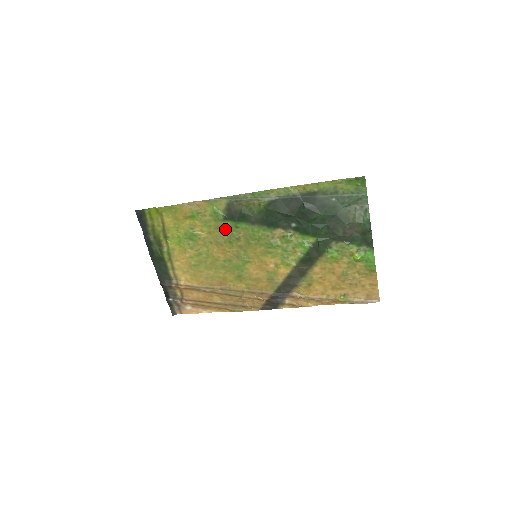
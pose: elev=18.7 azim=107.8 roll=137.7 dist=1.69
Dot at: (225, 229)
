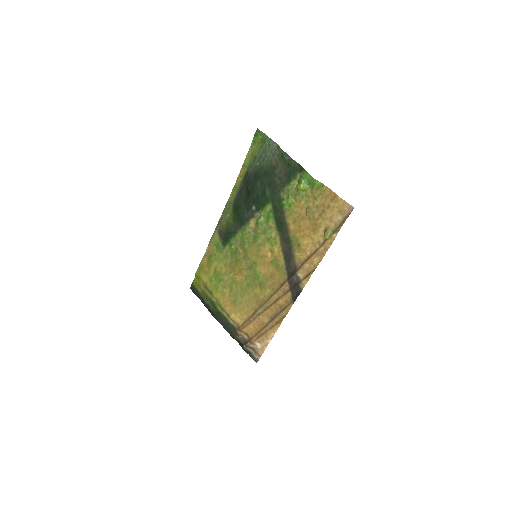
Dot at: (230, 253)
